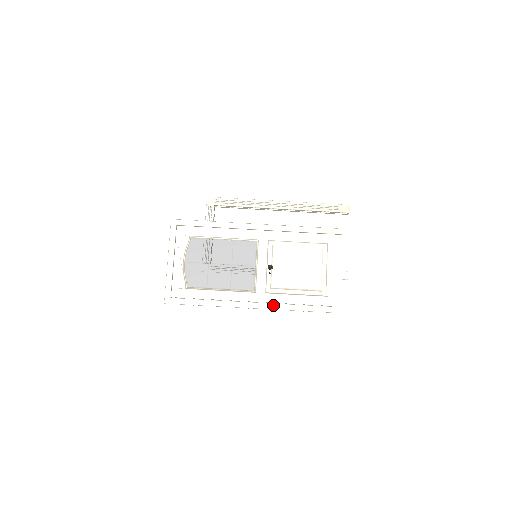
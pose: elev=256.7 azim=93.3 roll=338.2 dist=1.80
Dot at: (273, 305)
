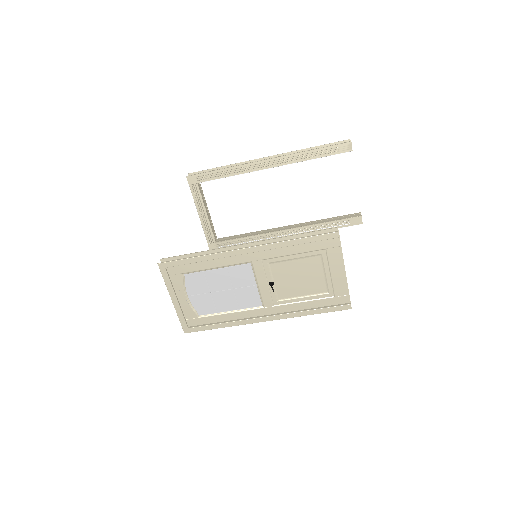
Dot at: (284, 315)
